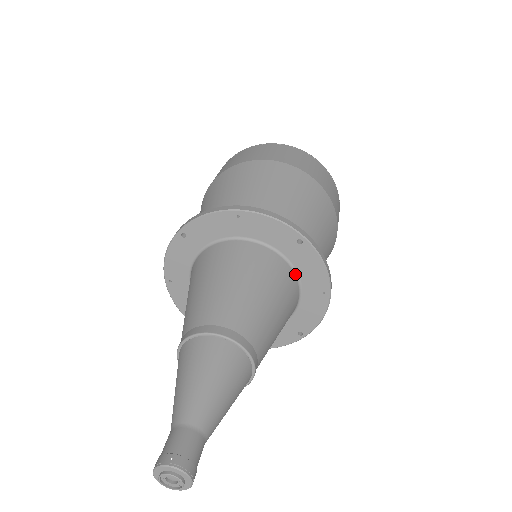
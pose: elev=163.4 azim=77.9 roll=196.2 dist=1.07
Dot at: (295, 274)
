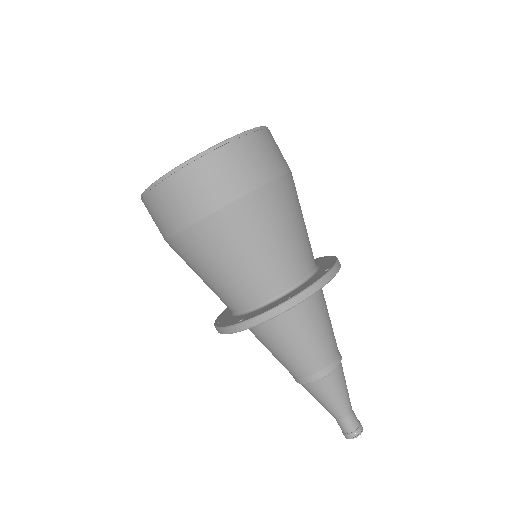
Dot at: occluded
